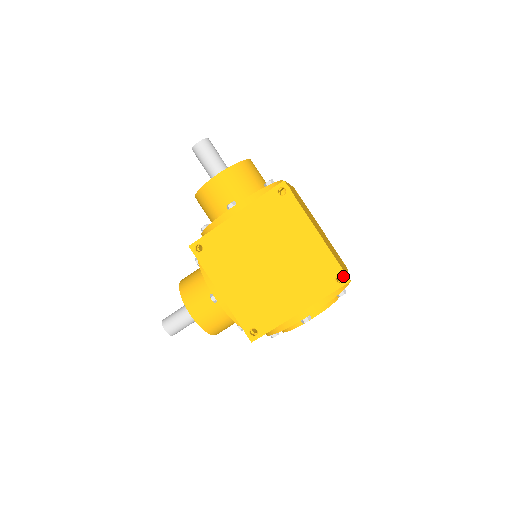
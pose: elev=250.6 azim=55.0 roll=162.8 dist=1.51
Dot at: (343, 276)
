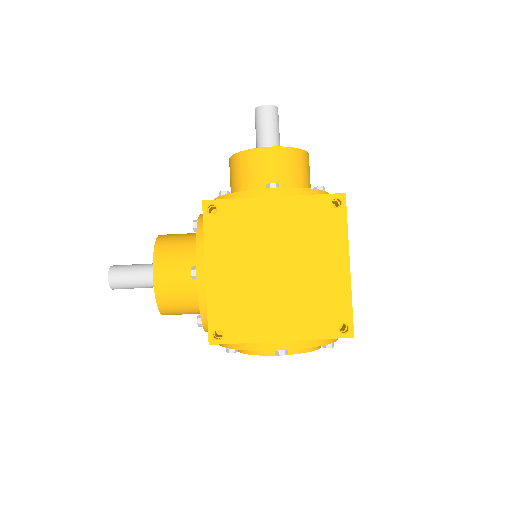
Dot at: (350, 327)
